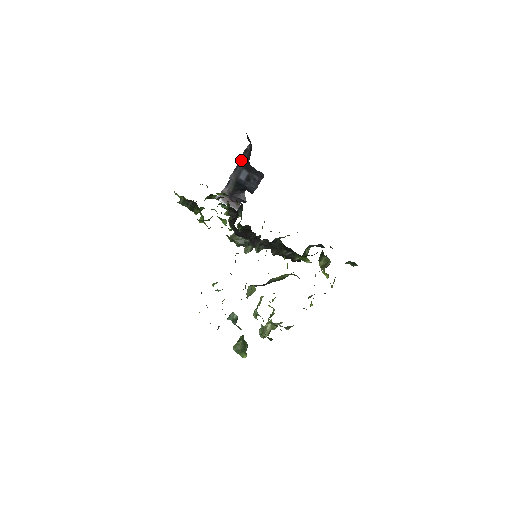
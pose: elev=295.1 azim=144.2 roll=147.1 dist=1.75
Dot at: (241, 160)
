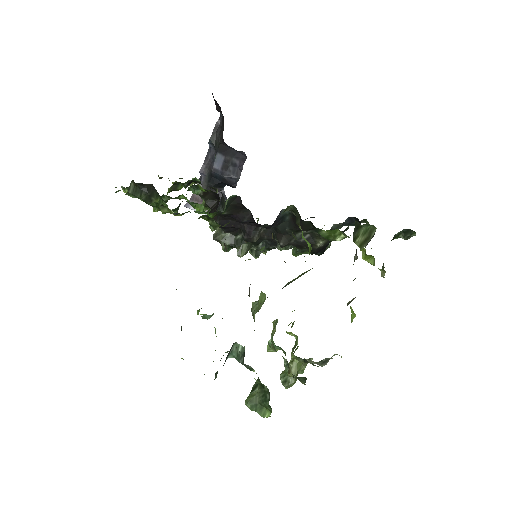
Dot at: (212, 142)
